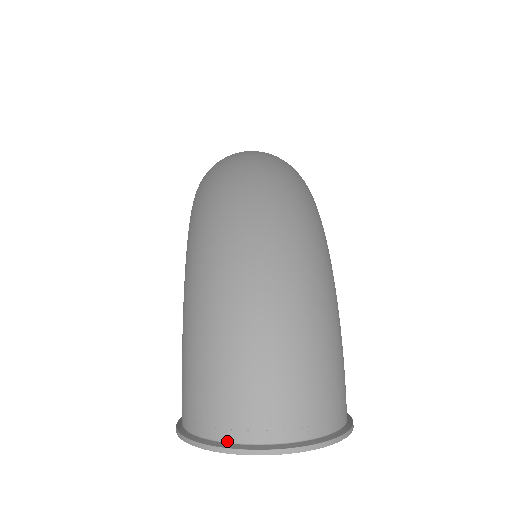
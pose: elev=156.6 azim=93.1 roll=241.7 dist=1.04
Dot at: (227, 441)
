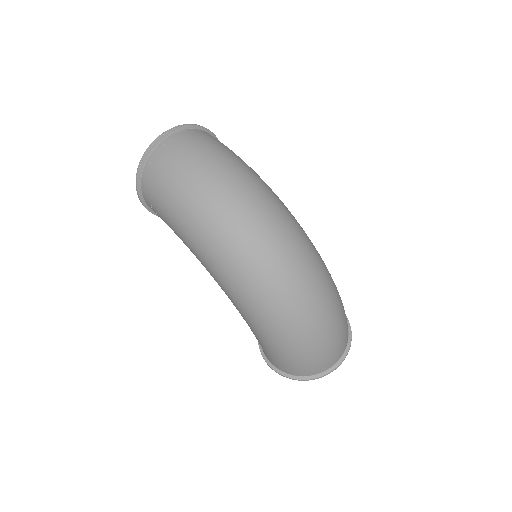
Dot at: (318, 374)
